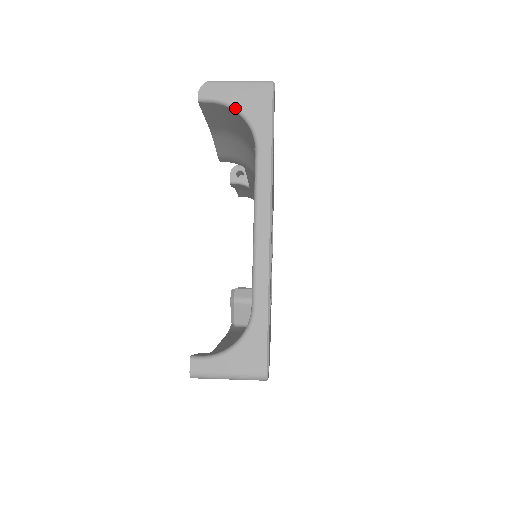
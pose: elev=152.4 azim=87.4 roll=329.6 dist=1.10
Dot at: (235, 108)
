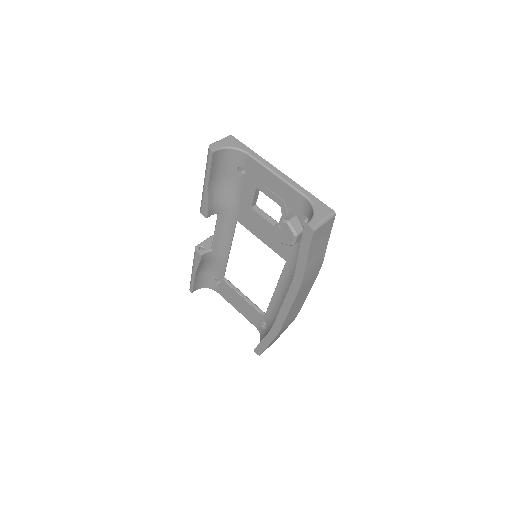
Dot at: (228, 147)
